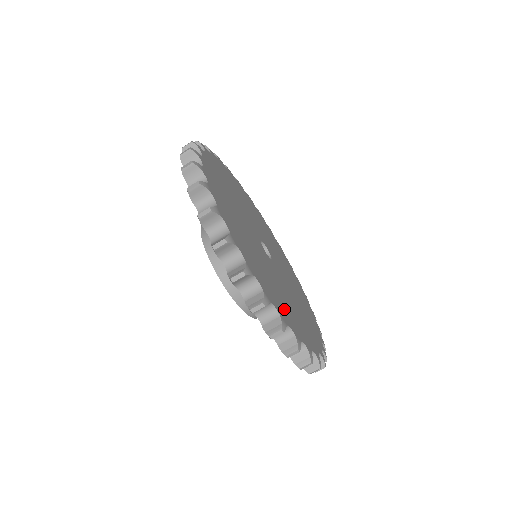
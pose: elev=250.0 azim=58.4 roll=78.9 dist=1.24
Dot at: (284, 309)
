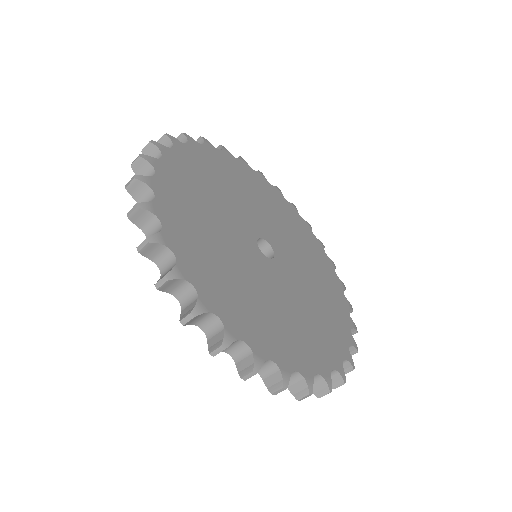
Dot at: (333, 329)
